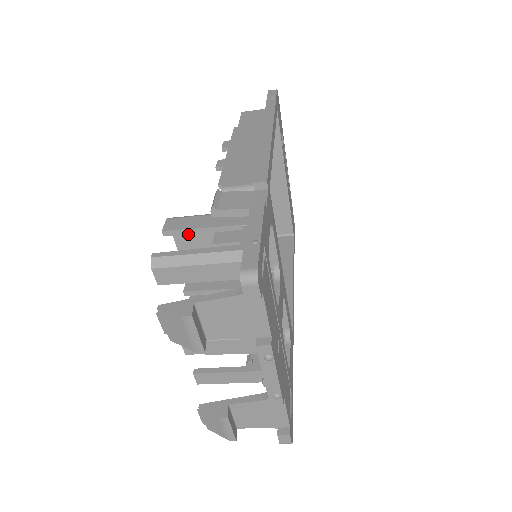
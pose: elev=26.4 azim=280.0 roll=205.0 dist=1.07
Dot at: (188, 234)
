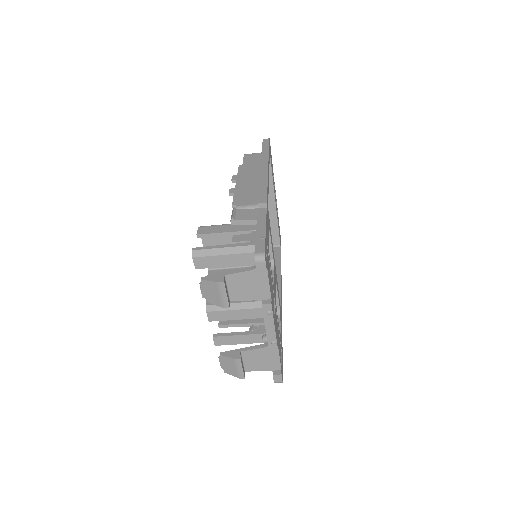
Dot at: occluded
